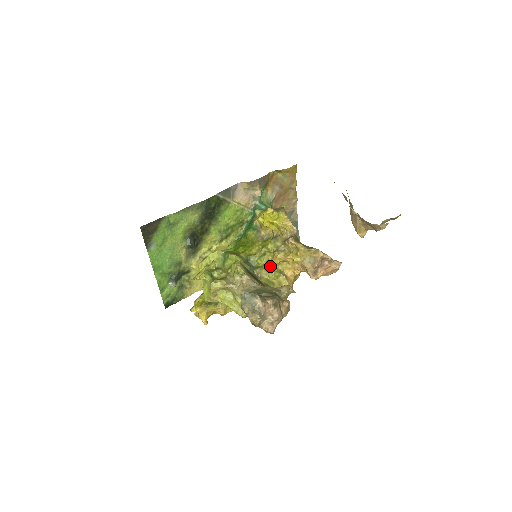
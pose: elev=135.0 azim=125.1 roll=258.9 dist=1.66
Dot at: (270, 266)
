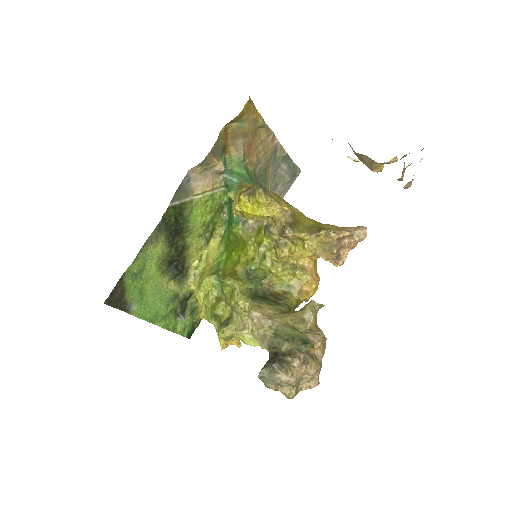
Dot at: (278, 268)
